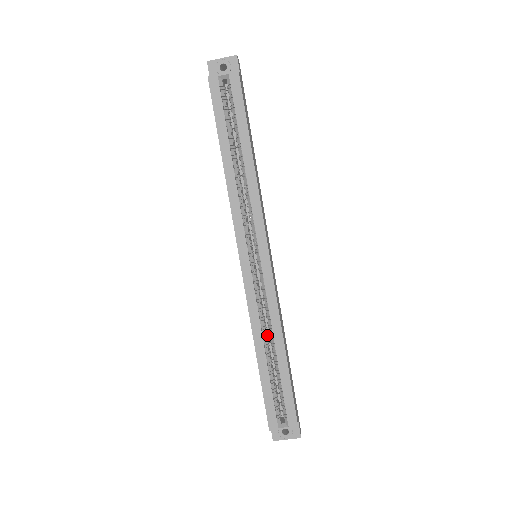
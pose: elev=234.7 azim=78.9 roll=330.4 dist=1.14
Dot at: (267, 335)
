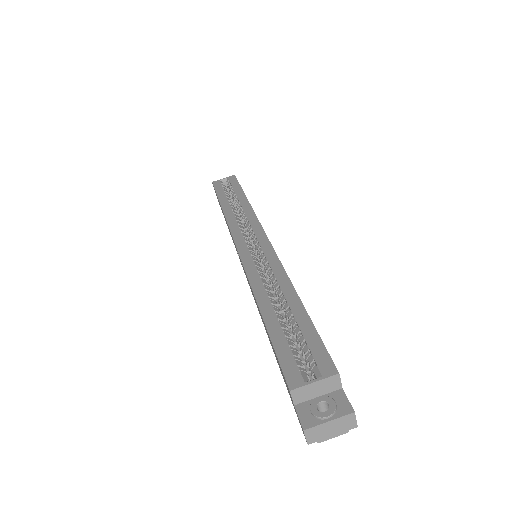
Dot at: (273, 296)
